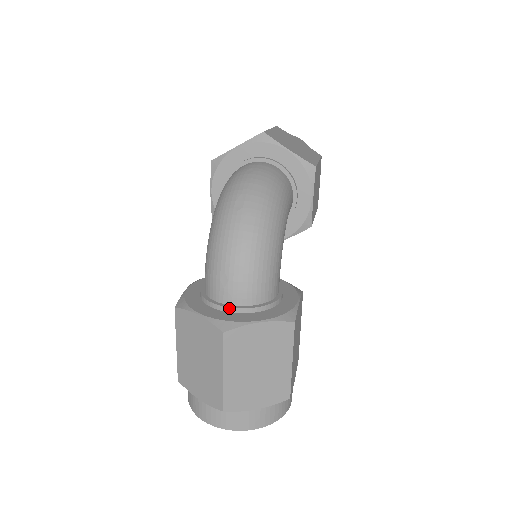
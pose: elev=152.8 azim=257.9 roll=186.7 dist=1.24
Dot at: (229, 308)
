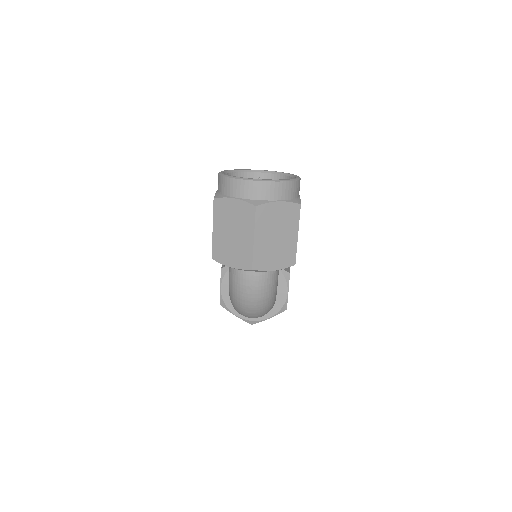
Dot at: occluded
